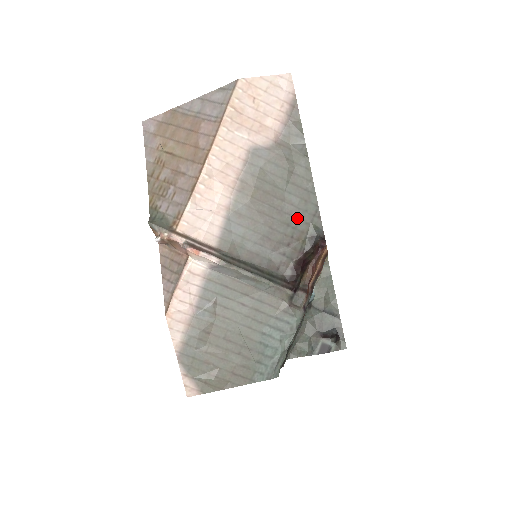
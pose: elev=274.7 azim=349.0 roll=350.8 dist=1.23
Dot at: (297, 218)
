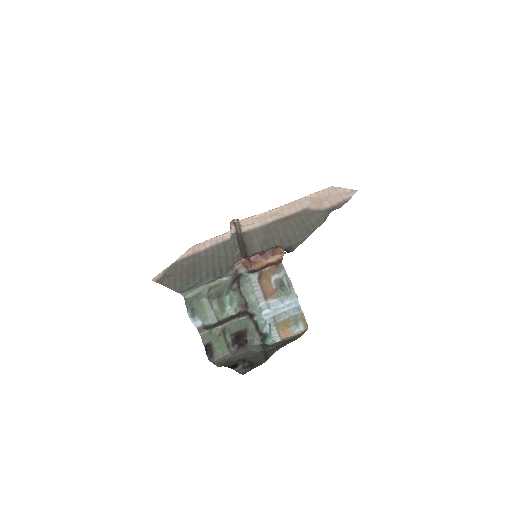
Dot at: (289, 240)
